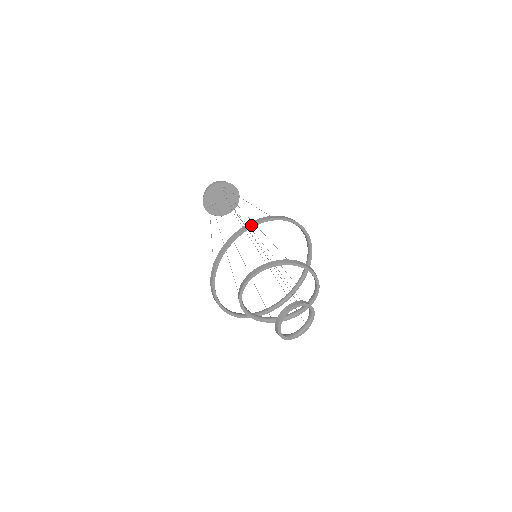
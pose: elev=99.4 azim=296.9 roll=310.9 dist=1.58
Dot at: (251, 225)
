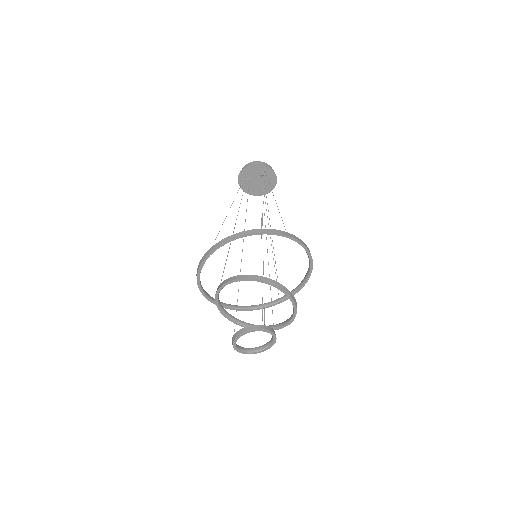
Dot at: (263, 232)
